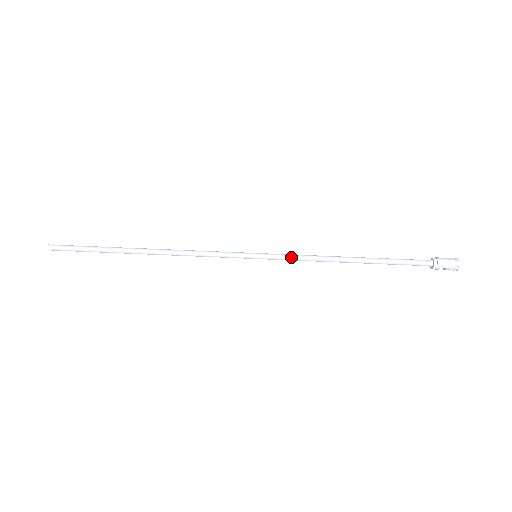
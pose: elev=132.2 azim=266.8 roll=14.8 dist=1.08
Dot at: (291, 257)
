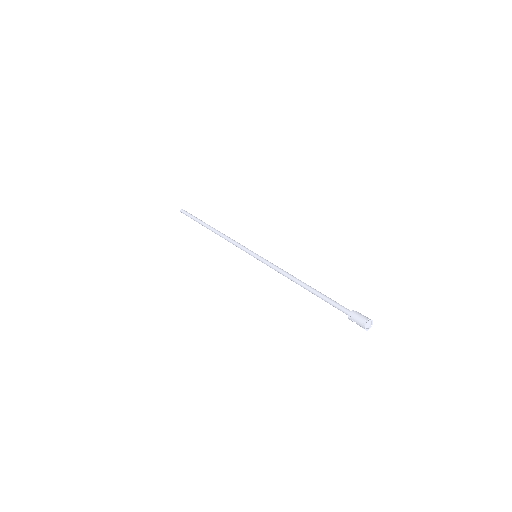
Dot at: (270, 265)
